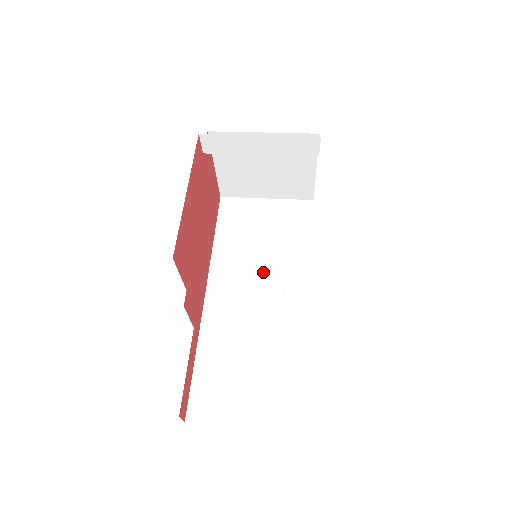
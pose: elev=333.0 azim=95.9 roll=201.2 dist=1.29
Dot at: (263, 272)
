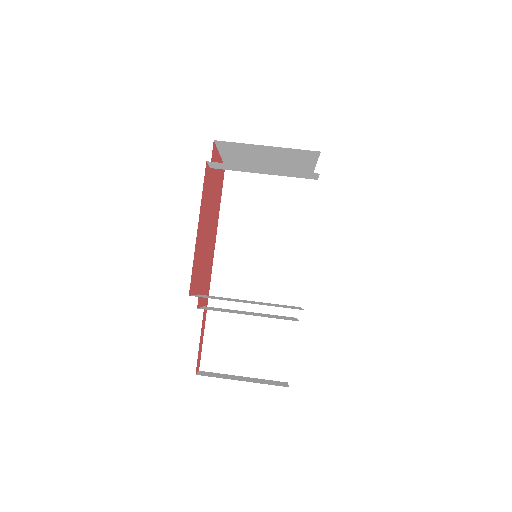
Dot at: (262, 250)
